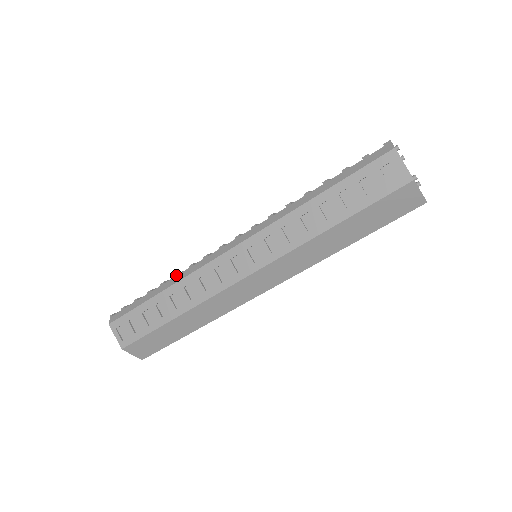
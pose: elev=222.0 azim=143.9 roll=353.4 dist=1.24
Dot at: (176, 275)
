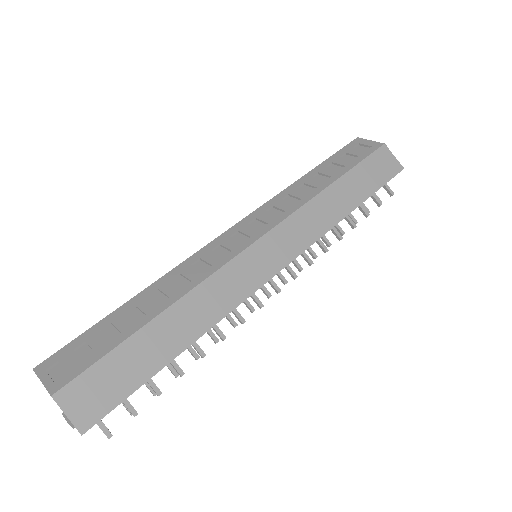
Dot at: occluded
